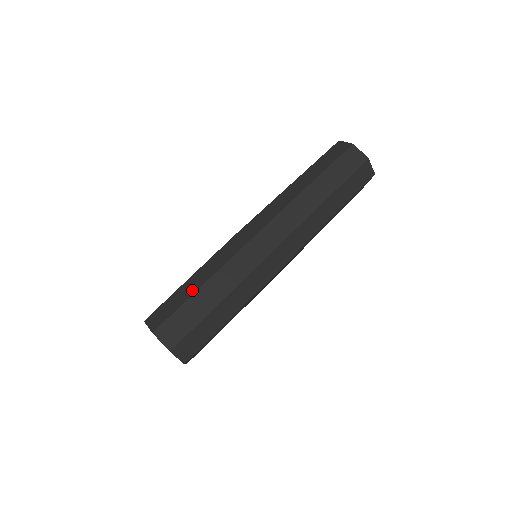
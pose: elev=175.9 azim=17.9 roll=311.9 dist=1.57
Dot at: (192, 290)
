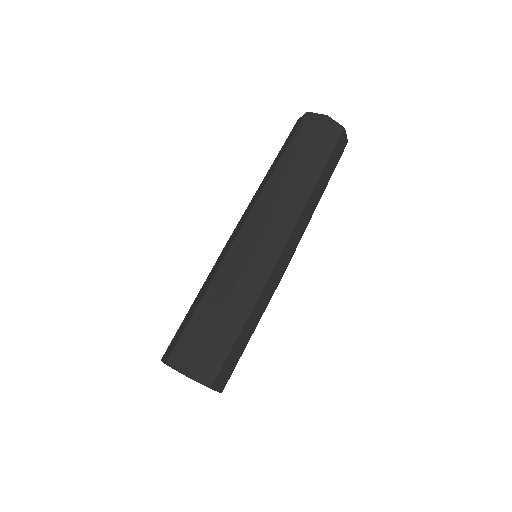
Dot at: occluded
